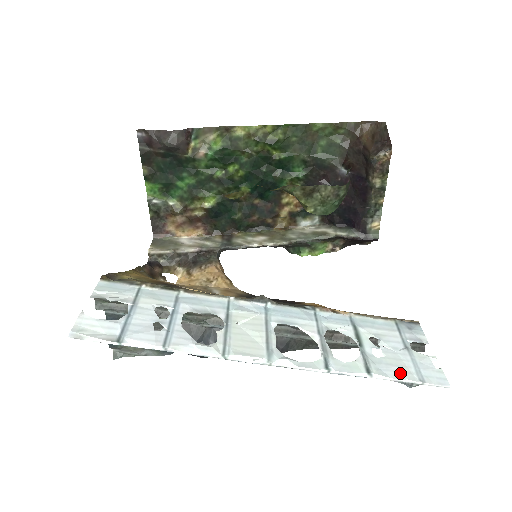
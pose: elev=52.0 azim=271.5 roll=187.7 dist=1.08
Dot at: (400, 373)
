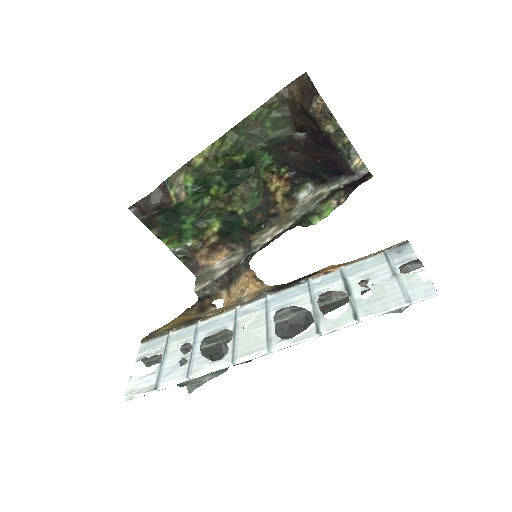
Dot at: (386, 304)
